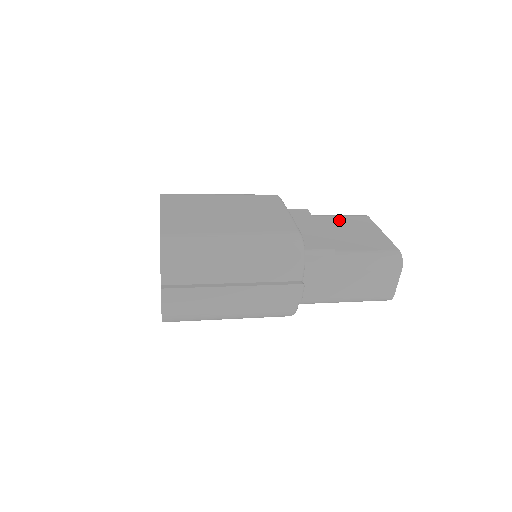
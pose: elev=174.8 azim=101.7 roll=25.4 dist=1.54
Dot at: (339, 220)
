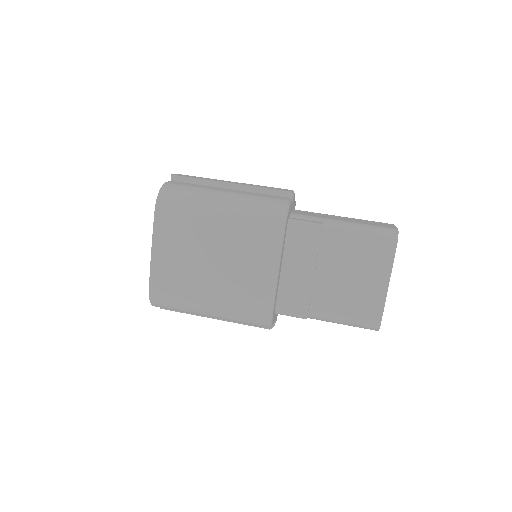
Dot at: (353, 250)
